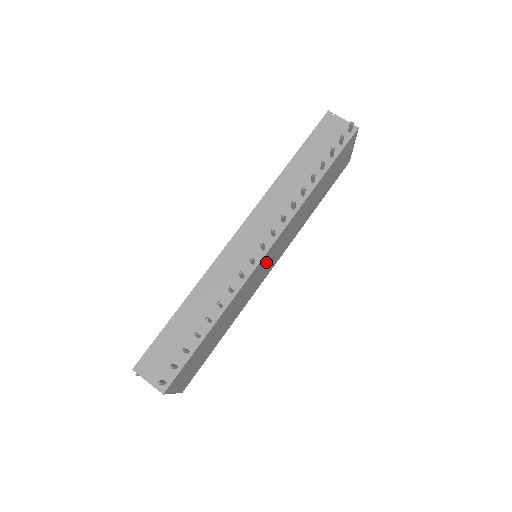
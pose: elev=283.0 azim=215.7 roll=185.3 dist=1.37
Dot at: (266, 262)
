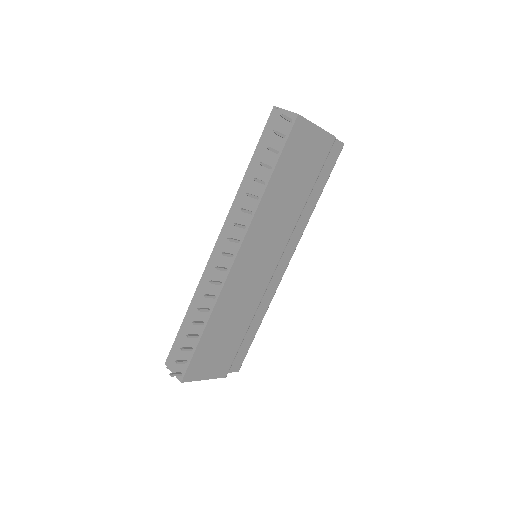
Dot at: (249, 264)
